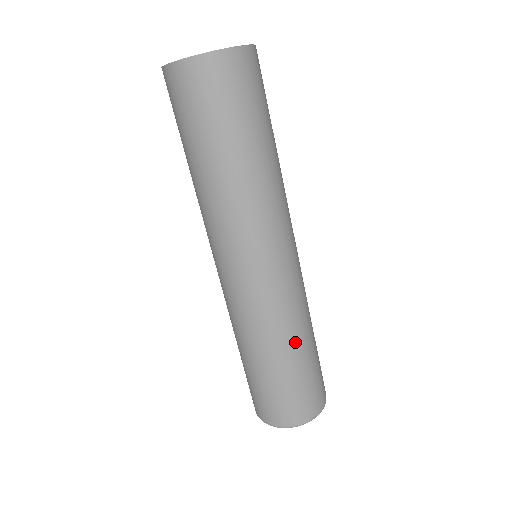
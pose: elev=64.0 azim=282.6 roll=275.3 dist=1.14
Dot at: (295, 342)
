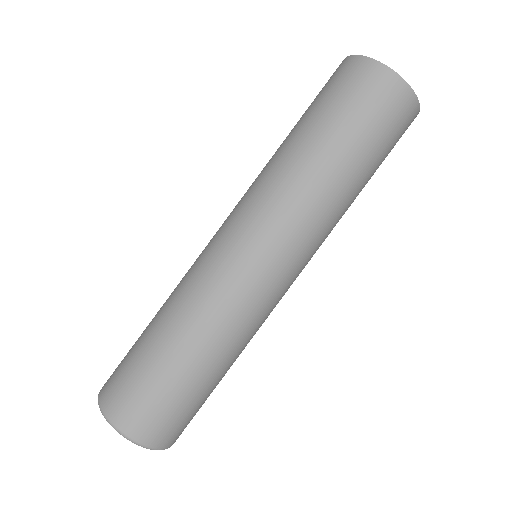
Dot at: (228, 358)
